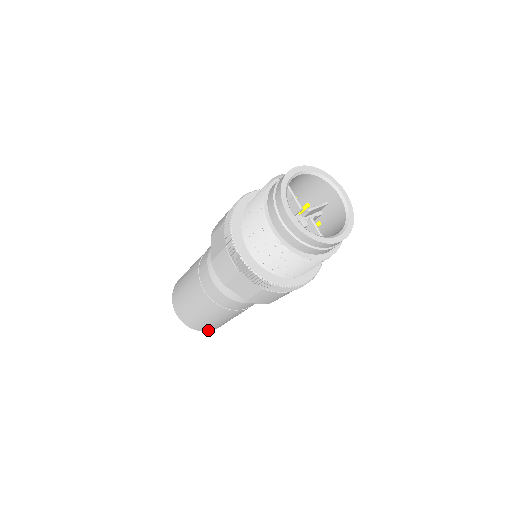
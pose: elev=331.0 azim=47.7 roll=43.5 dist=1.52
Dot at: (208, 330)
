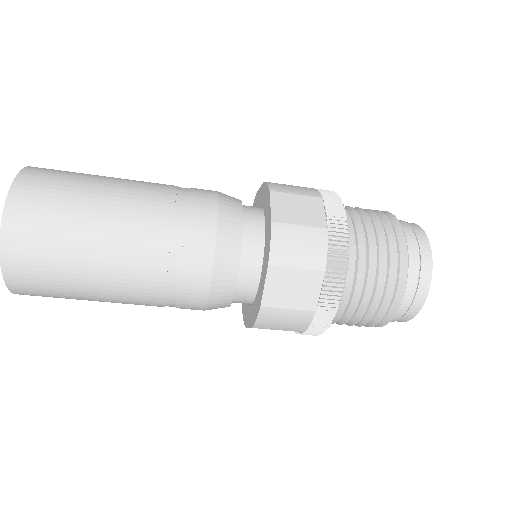
Dot at: (17, 287)
